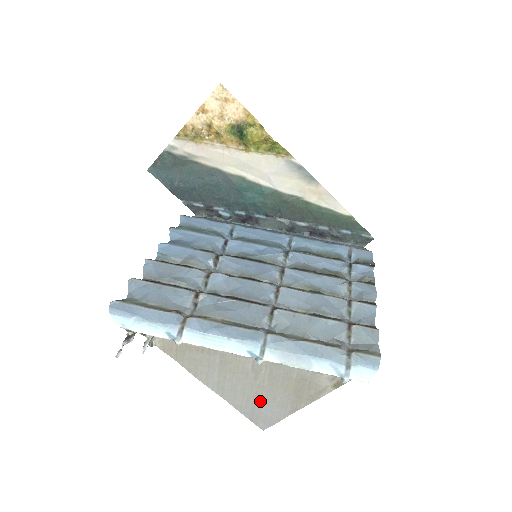
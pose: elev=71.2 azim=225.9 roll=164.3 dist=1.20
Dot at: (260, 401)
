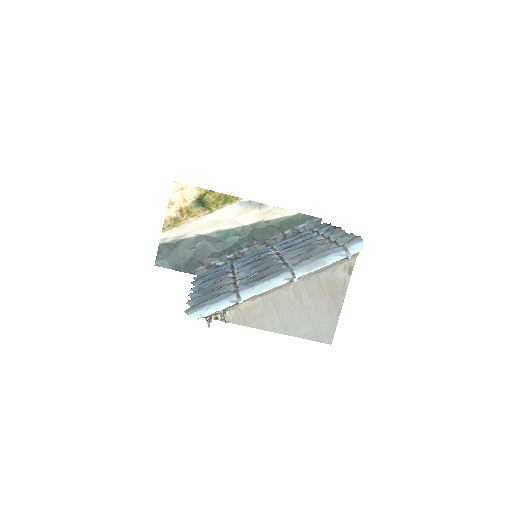
Dot at: (315, 320)
